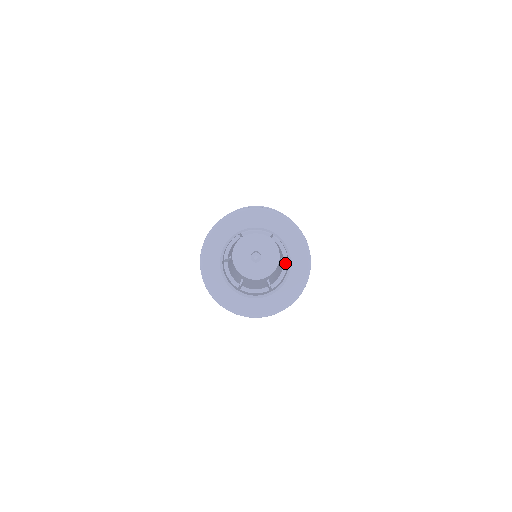
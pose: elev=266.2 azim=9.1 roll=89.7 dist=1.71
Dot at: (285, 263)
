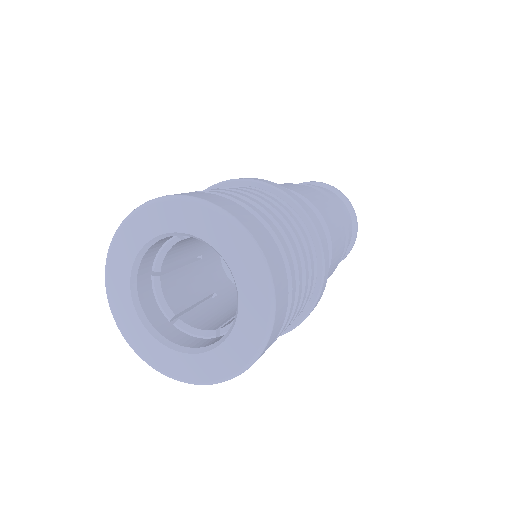
Dot at: occluded
